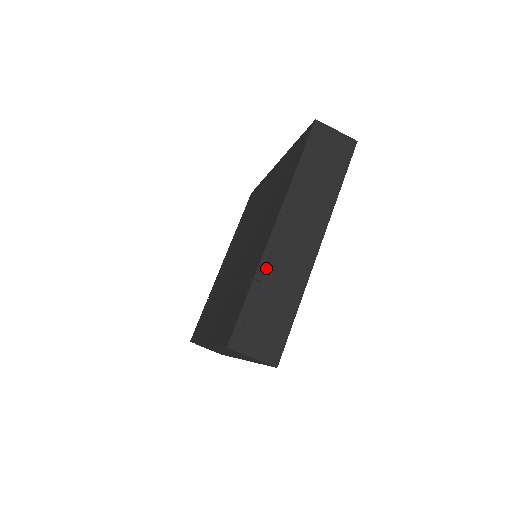
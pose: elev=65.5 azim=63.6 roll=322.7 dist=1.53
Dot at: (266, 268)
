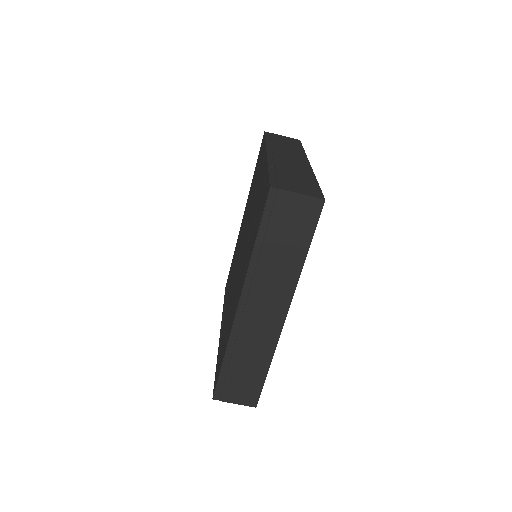
Dot at: (275, 164)
